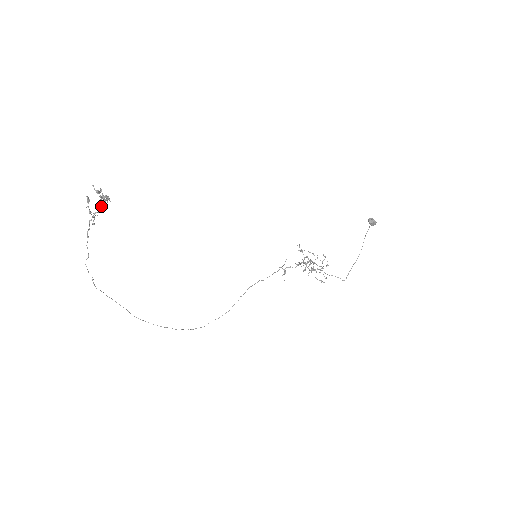
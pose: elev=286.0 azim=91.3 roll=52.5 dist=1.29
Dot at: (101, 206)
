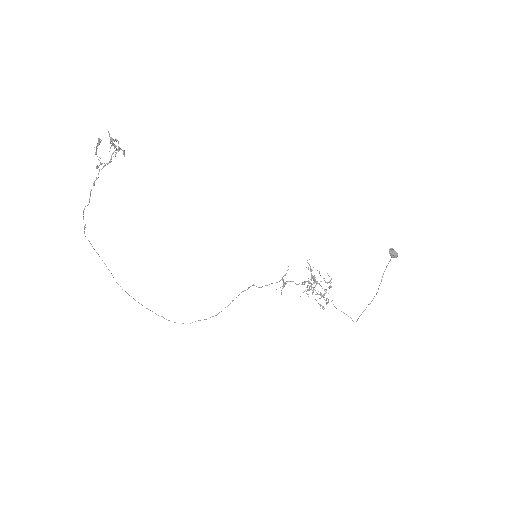
Dot at: occluded
